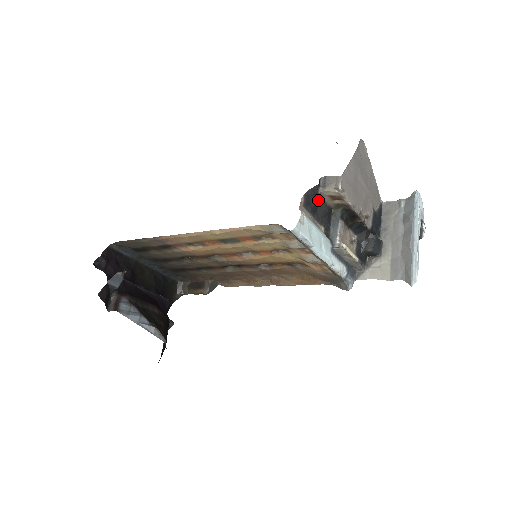
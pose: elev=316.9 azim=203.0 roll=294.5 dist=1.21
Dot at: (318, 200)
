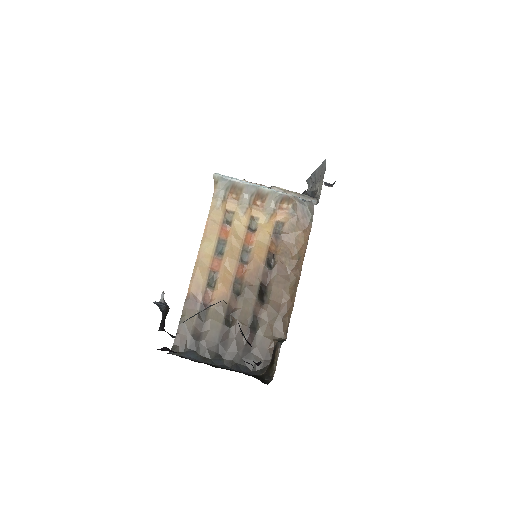
Dot at: occluded
